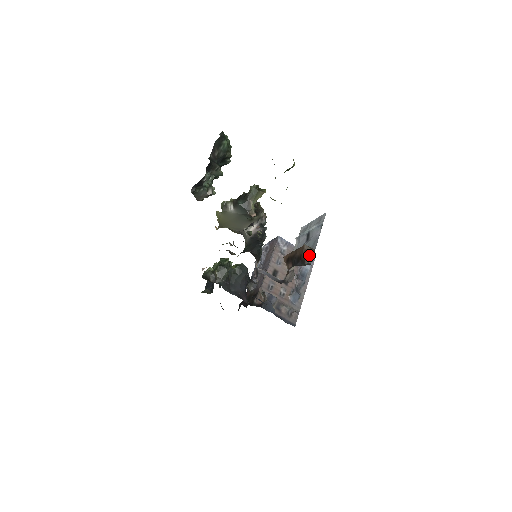
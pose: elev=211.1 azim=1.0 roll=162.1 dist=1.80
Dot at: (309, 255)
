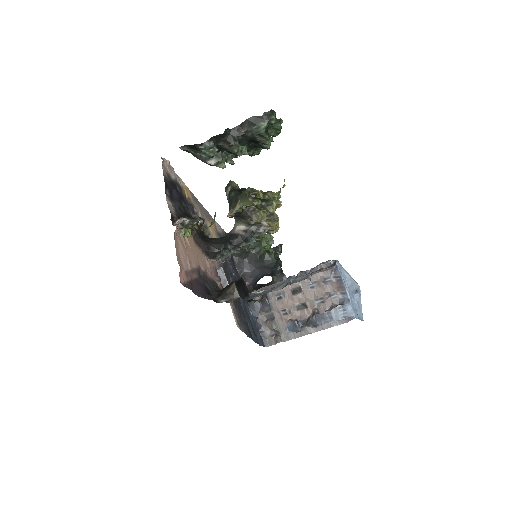
Dot at: (227, 295)
